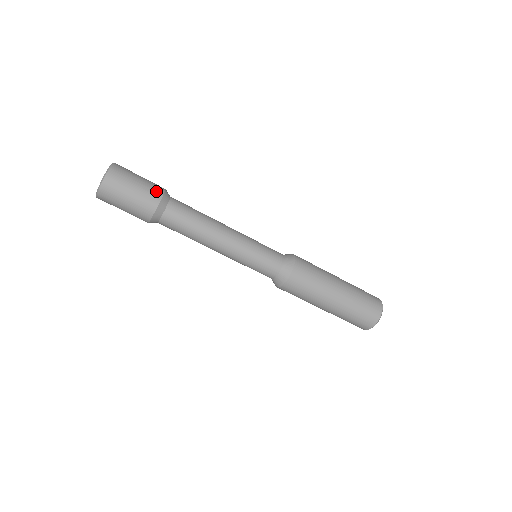
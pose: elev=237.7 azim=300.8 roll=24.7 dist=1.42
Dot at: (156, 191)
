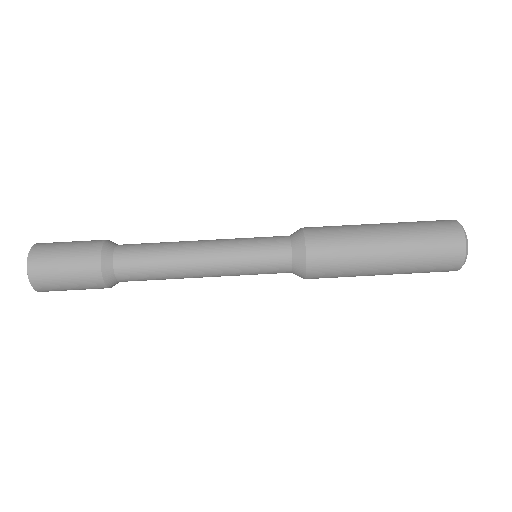
Dot at: occluded
